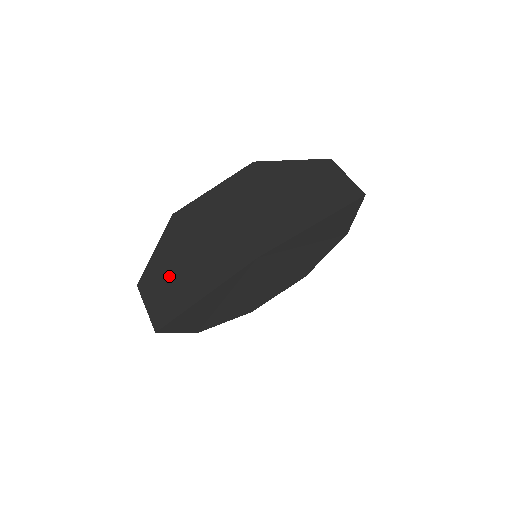
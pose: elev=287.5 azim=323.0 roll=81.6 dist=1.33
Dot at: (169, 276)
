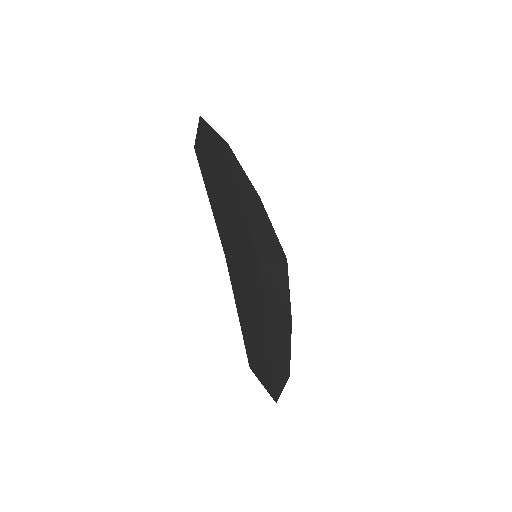
Dot at: (212, 179)
